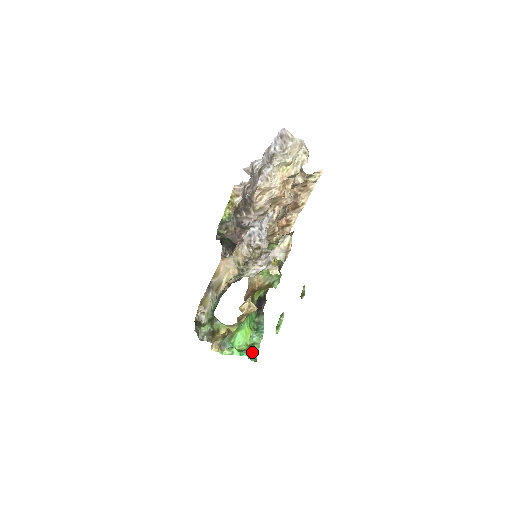
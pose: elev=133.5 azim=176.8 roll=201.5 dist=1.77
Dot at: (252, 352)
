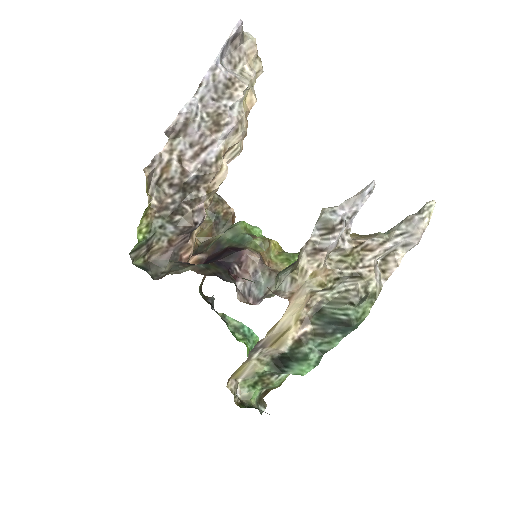
Dot at: occluded
